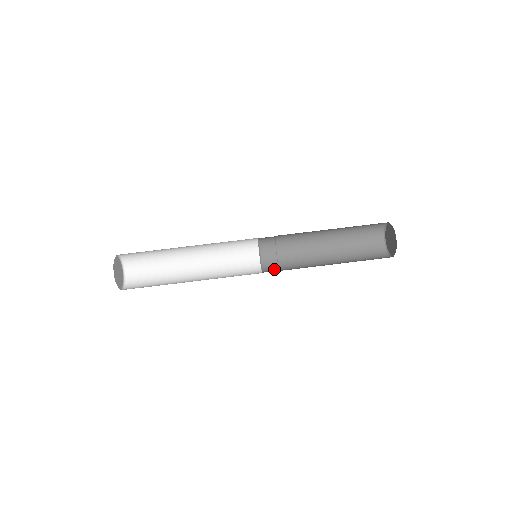
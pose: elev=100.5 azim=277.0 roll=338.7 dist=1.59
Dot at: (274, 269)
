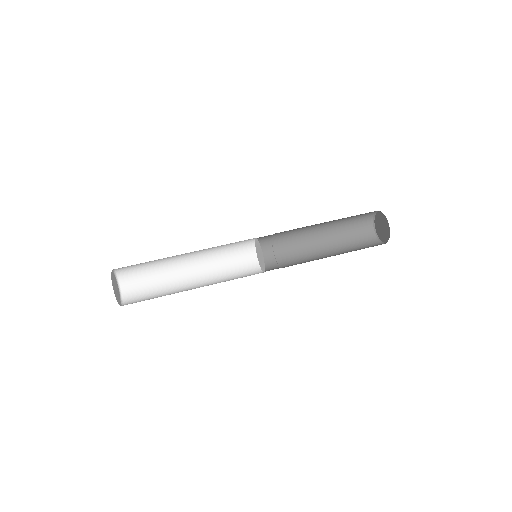
Dot at: (271, 261)
